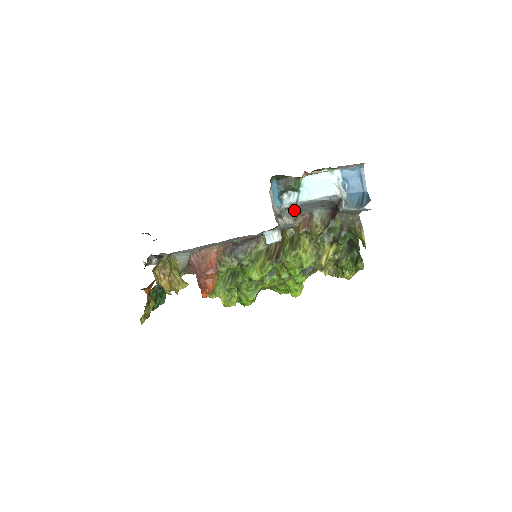
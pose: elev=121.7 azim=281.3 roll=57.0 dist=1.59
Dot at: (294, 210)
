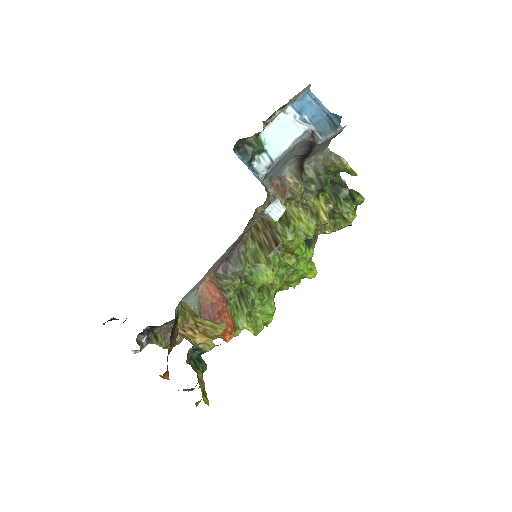
Dot at: (268, 178)
